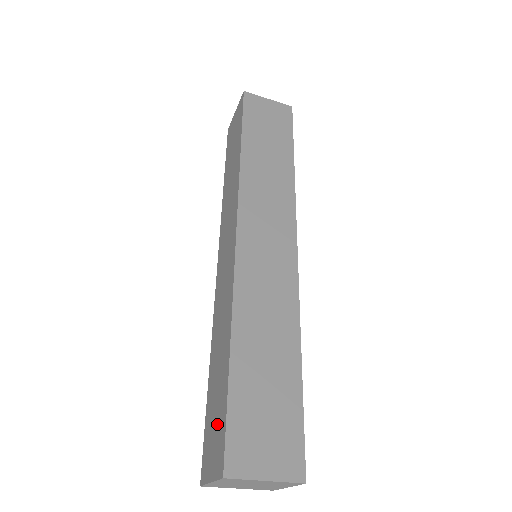
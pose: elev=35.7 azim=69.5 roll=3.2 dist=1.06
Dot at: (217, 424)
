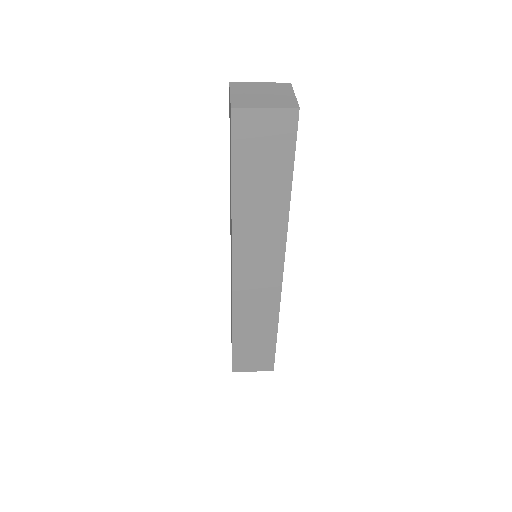
Dot at: occluded
